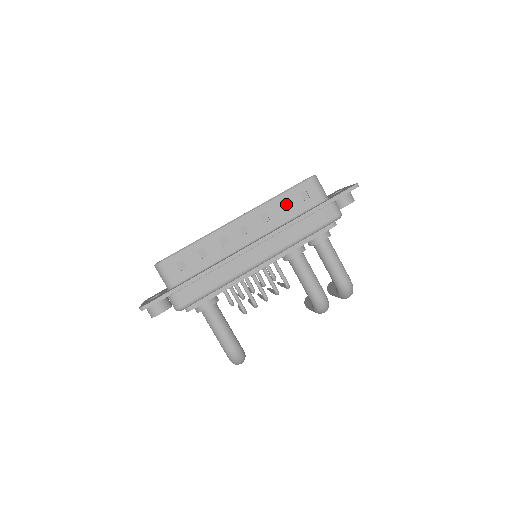
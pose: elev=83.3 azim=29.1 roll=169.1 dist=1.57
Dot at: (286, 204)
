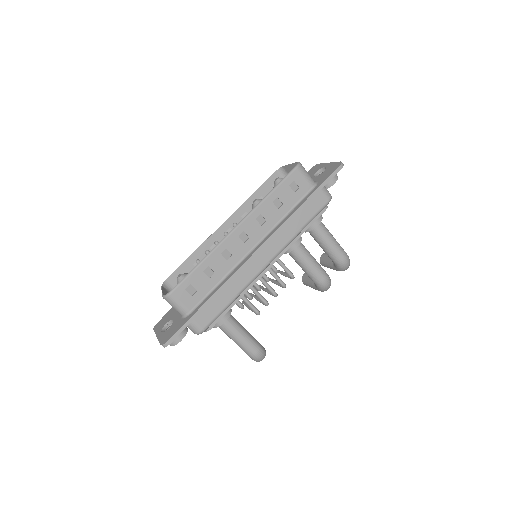
Dot at: (278, 200)
